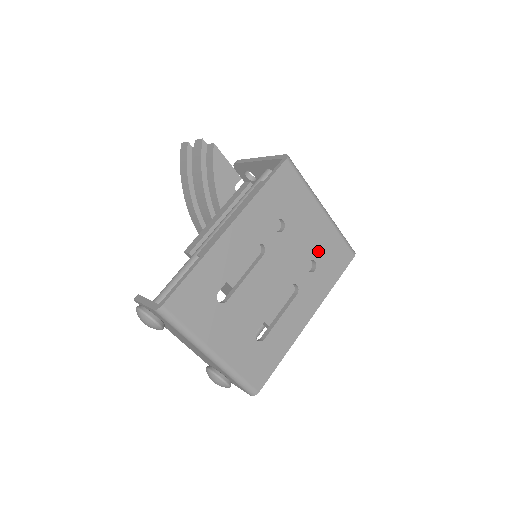
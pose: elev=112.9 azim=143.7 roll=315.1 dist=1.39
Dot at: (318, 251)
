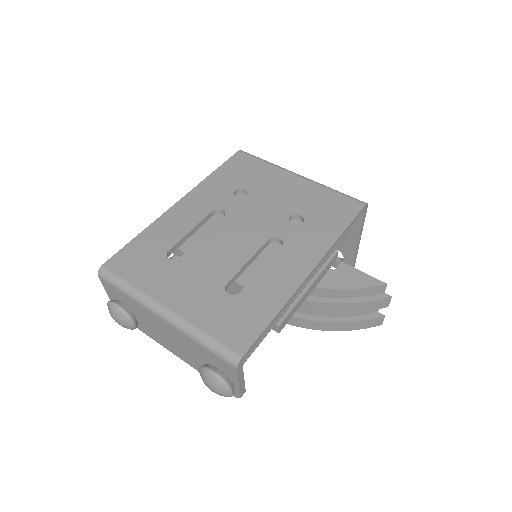
Dot at: (302, 206)
